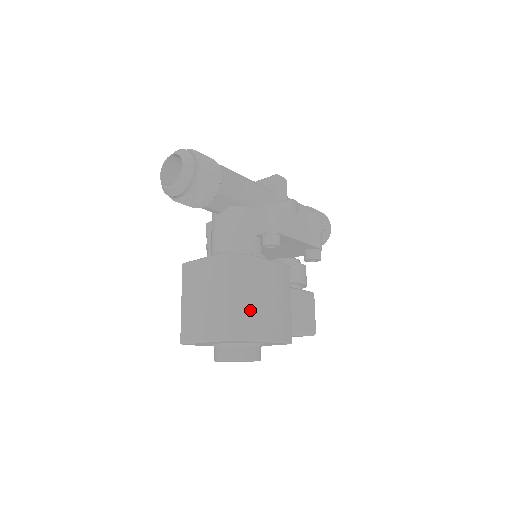
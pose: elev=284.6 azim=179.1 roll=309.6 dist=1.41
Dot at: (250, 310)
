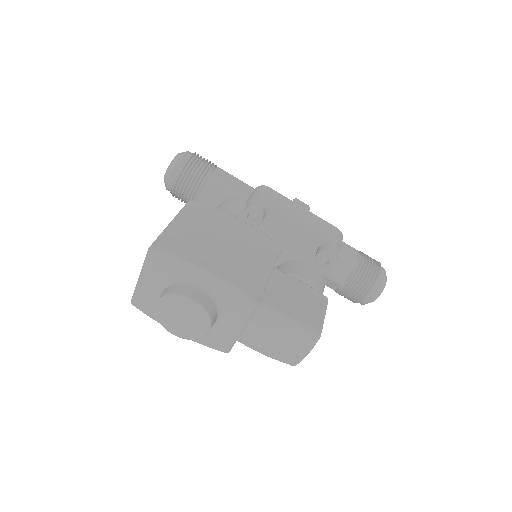
Dot at: (194, 239)
